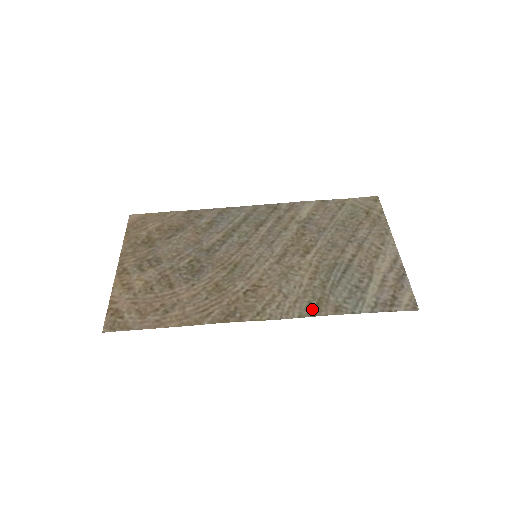
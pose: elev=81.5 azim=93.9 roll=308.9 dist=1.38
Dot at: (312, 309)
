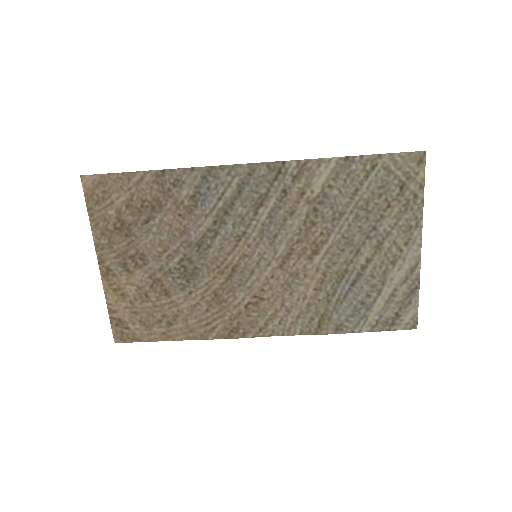
Dot at: (314, 327)
